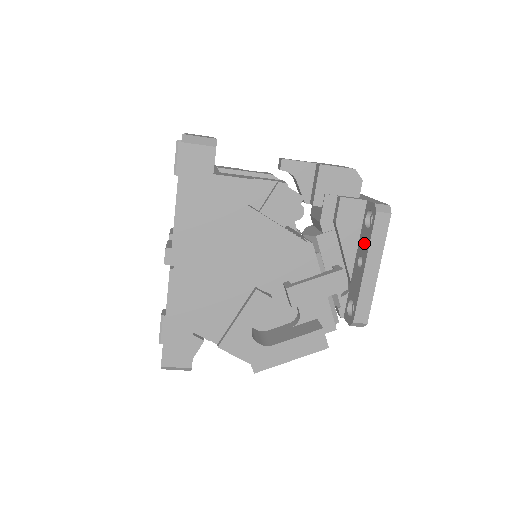
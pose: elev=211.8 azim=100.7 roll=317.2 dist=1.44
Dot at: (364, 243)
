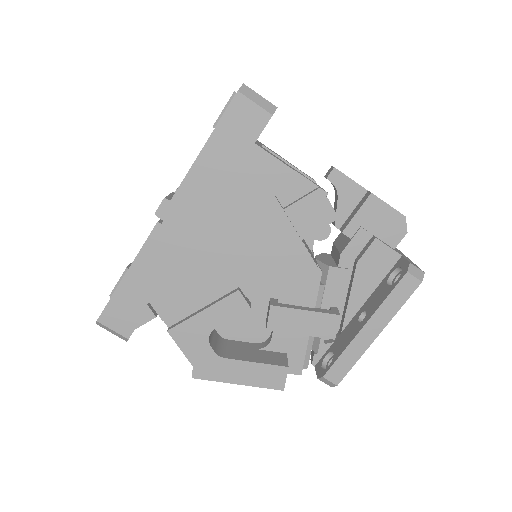
Dot at: (377, 299)
